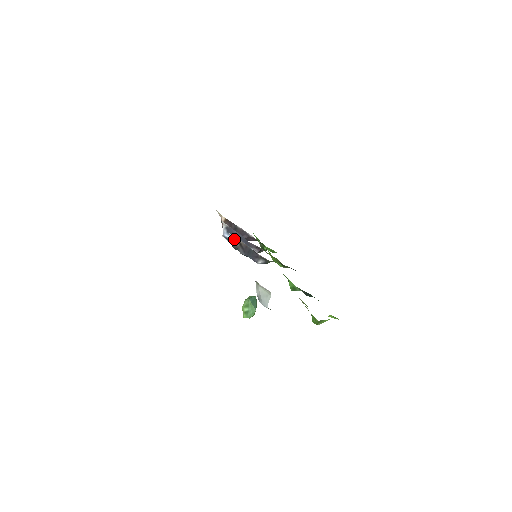
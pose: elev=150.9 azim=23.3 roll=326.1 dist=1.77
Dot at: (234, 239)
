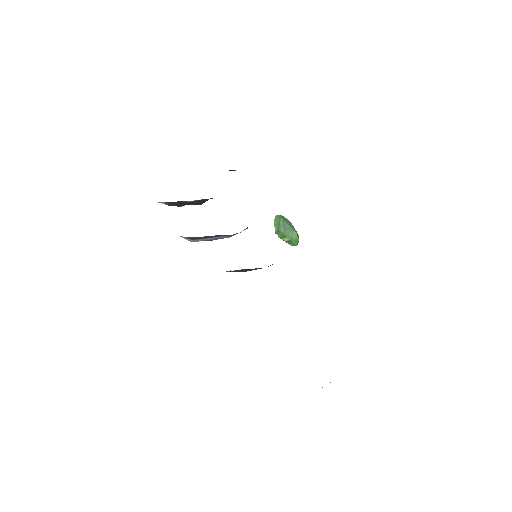
Dot at: occluded
